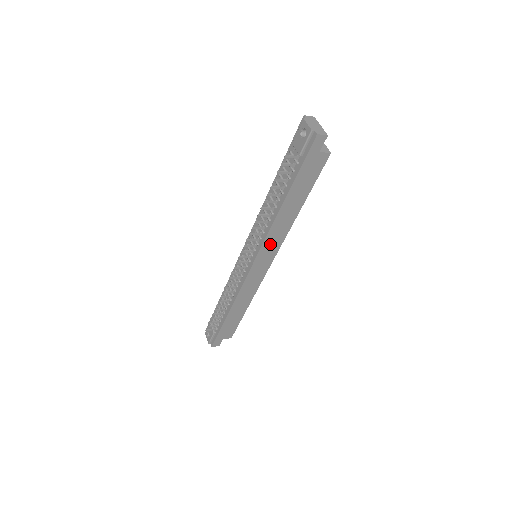
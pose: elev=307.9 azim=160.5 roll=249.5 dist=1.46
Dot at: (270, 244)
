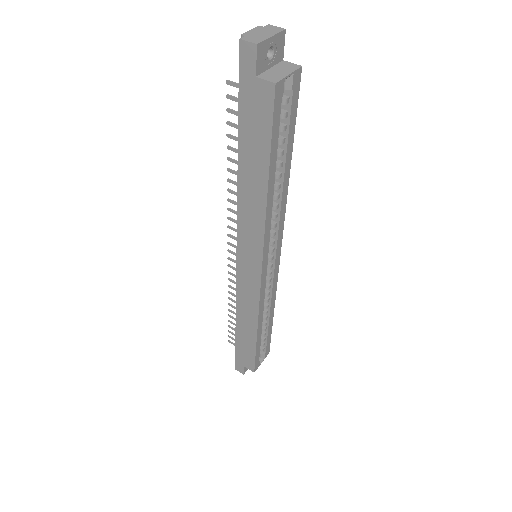
Dot at: (248, 234)
